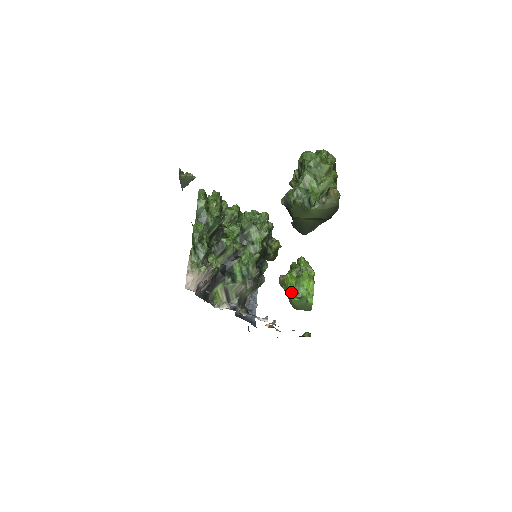
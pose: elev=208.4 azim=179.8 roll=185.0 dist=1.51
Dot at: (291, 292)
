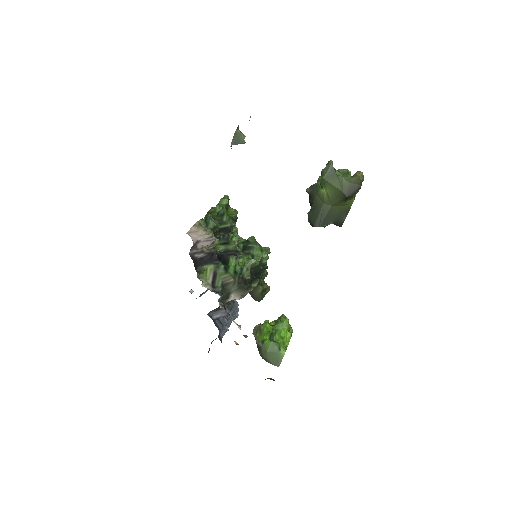
Dot at: (265, 336)
